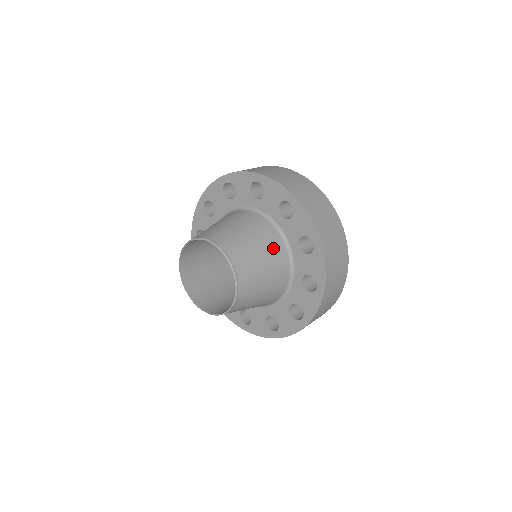
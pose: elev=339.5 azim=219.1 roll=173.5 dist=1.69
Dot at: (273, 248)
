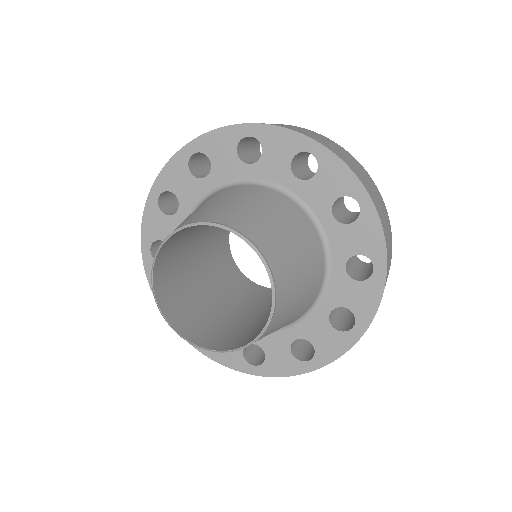
Dot at: (268, 199)
